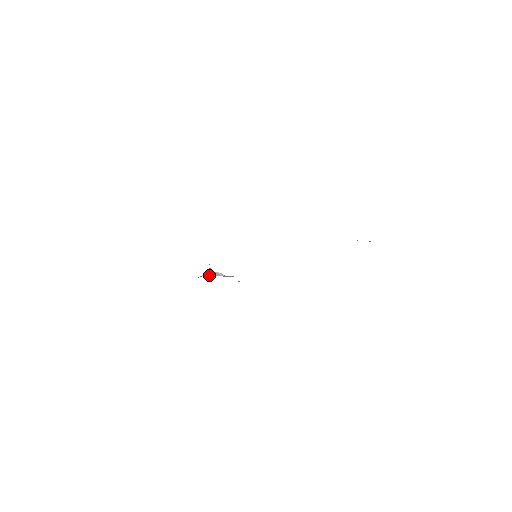
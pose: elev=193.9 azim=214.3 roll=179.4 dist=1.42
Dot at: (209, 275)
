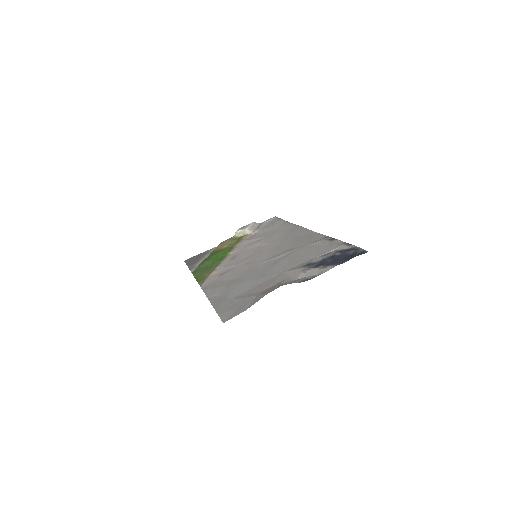
Dot at: (239, 235)
